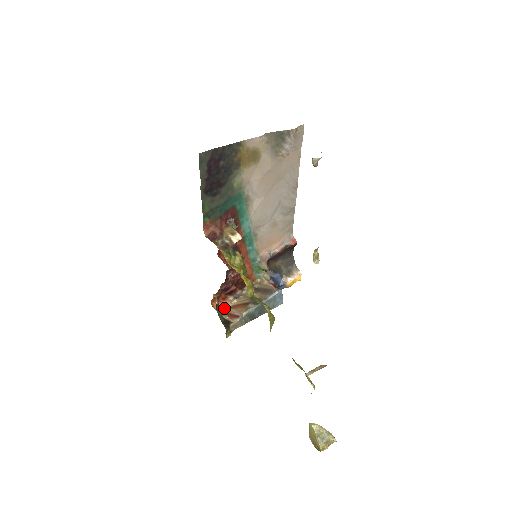
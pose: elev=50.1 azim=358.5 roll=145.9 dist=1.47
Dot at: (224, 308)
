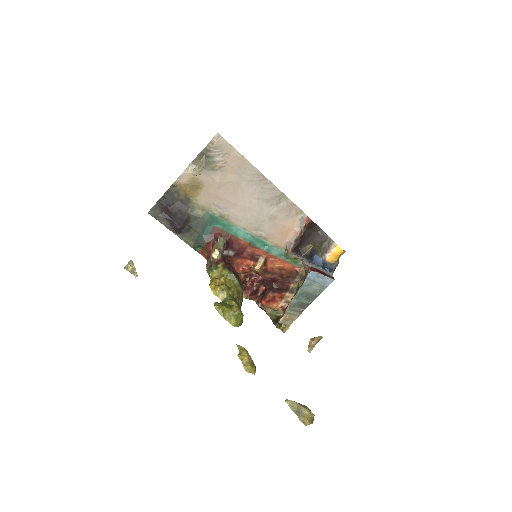
Dot at: (284, 305)
